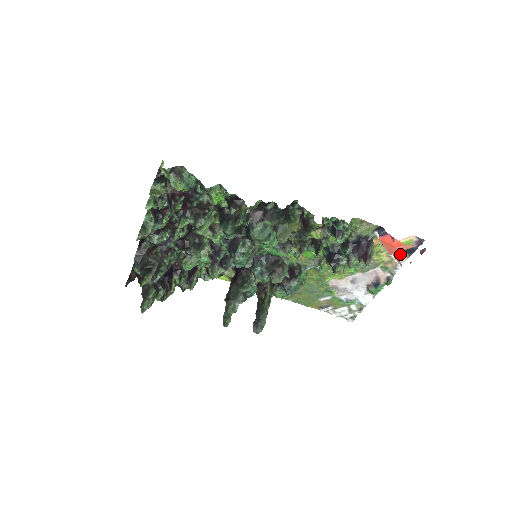
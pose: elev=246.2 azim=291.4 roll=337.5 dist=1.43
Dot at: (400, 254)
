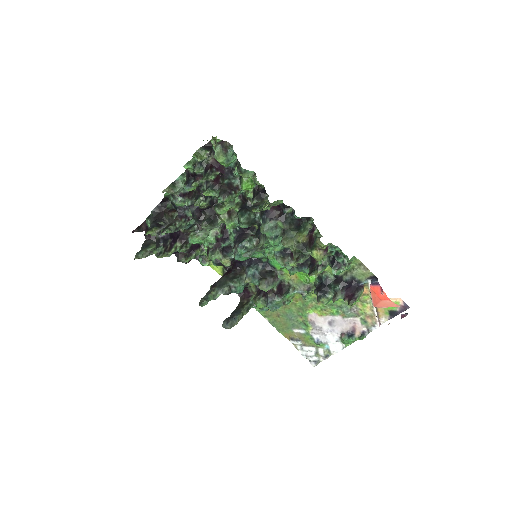
Dot at: (383, 313)
